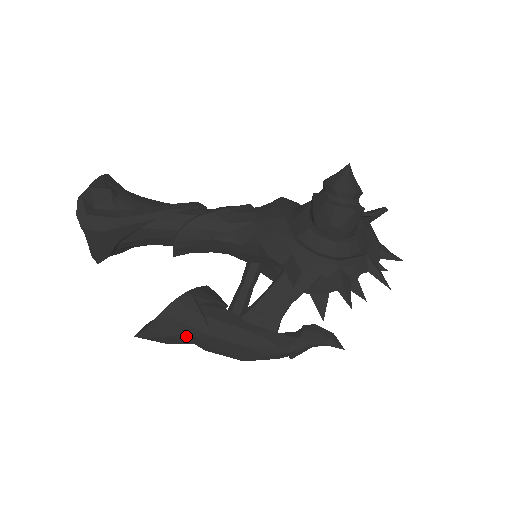
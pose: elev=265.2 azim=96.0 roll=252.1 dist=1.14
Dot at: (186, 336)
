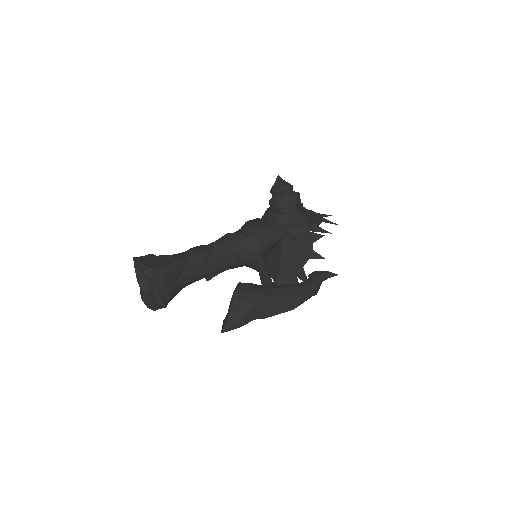
Dot at: (254, 310)
